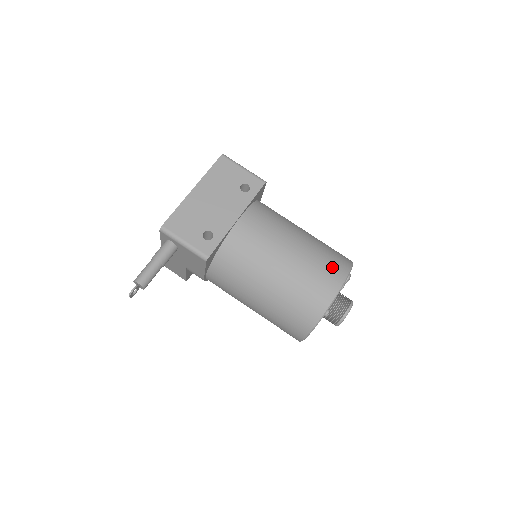
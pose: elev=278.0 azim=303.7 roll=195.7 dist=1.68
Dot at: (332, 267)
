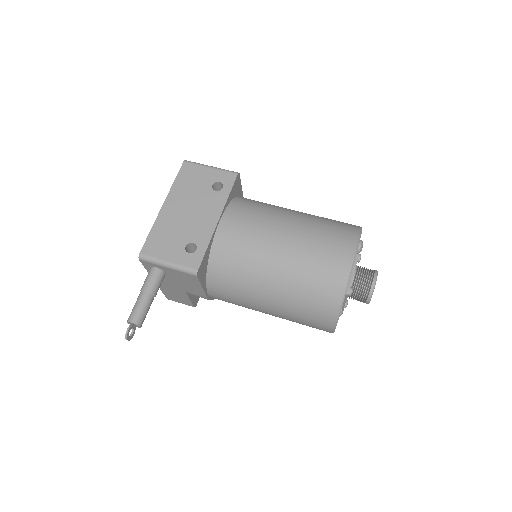
Dot at: (338, 238)
